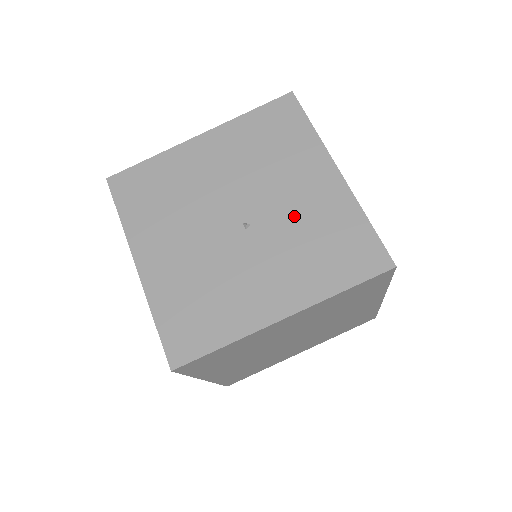
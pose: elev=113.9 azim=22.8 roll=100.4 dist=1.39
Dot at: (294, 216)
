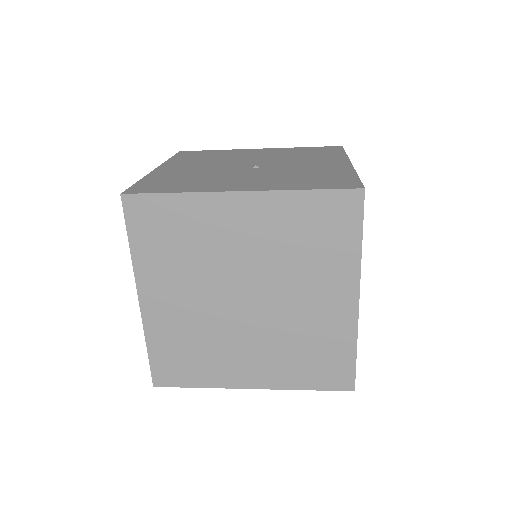
Dot at: (296, 169)
